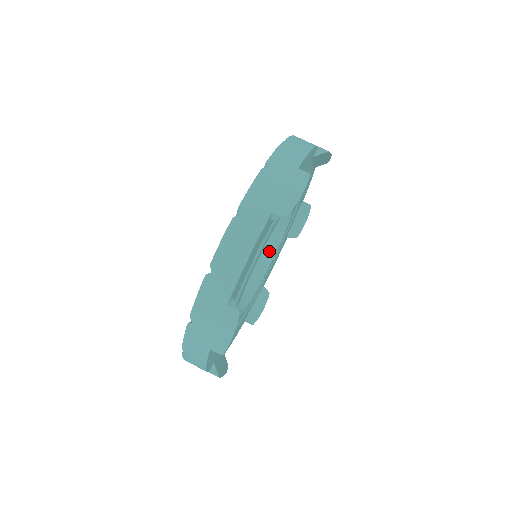
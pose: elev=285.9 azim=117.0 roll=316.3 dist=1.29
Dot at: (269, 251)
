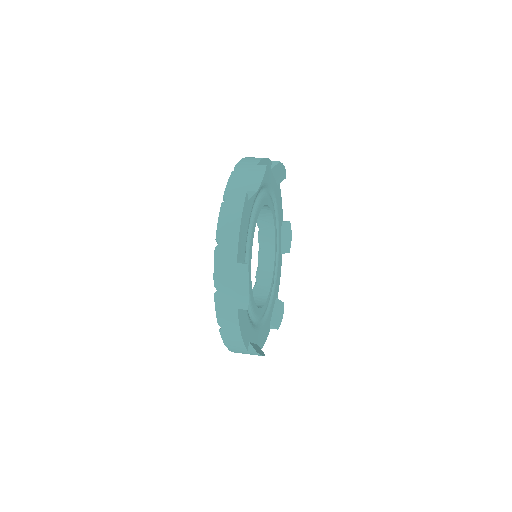
Dot at: (269, 262)
